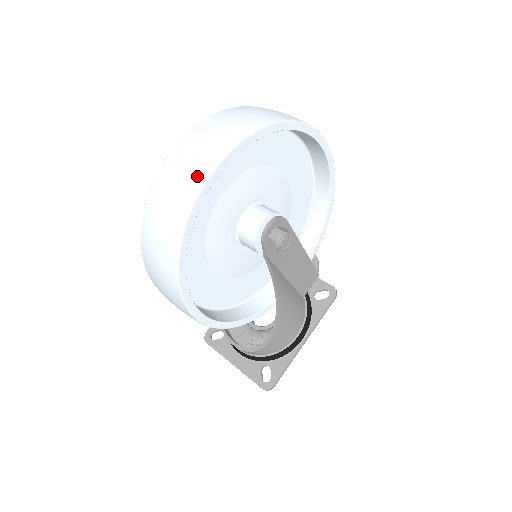
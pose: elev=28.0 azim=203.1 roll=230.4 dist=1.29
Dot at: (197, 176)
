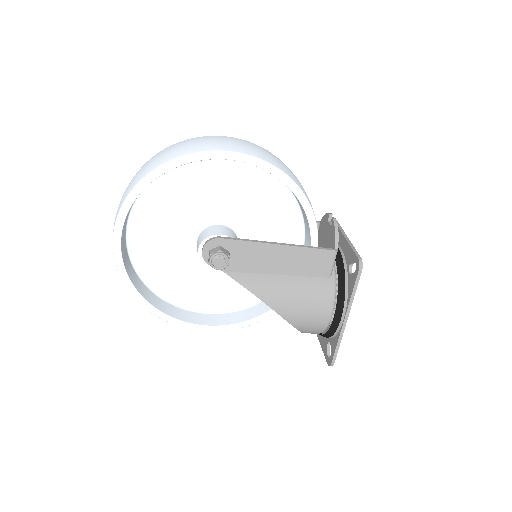
Dot at: occluded
